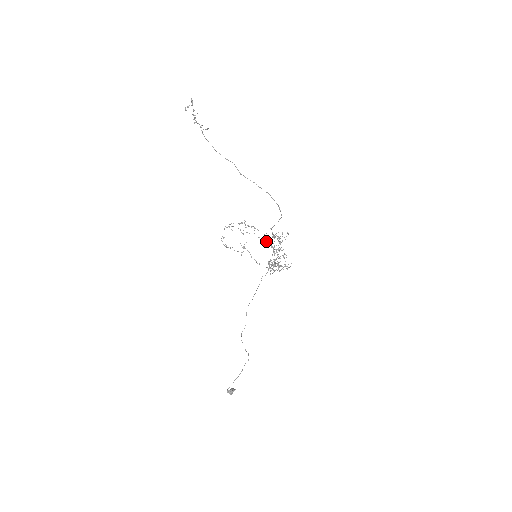
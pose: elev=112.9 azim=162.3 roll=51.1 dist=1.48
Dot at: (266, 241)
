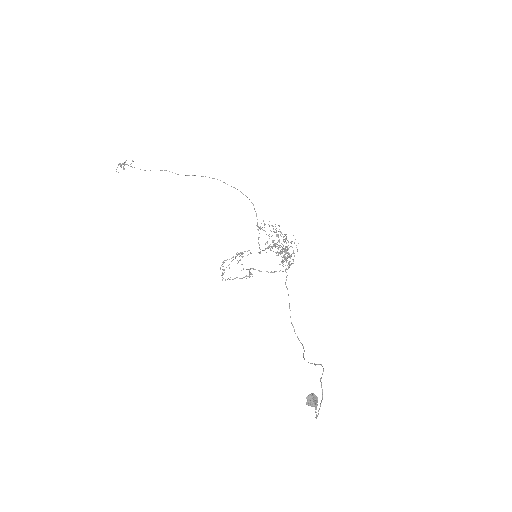
Dot at: (265, 249)
